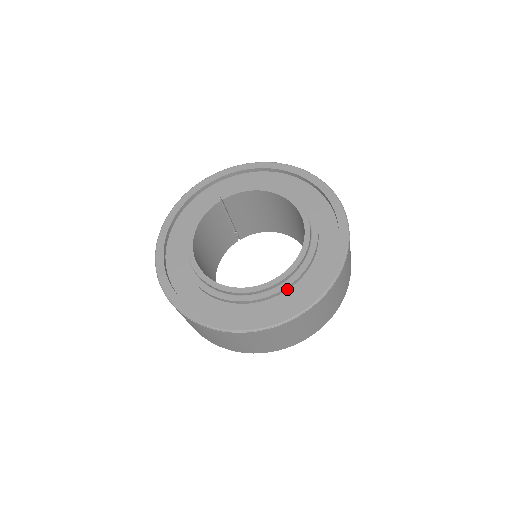
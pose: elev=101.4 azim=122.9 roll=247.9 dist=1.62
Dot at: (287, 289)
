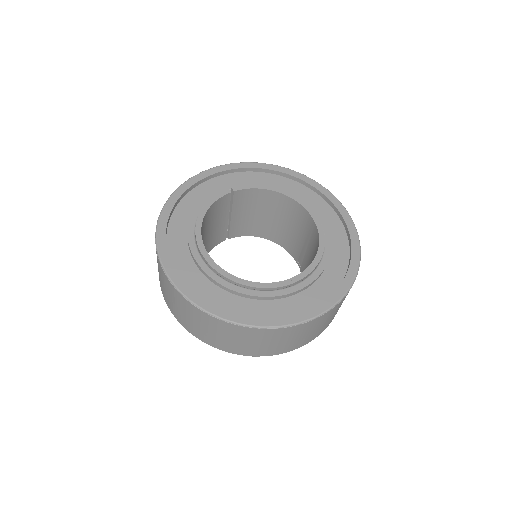
Dot at: (300, 291)
